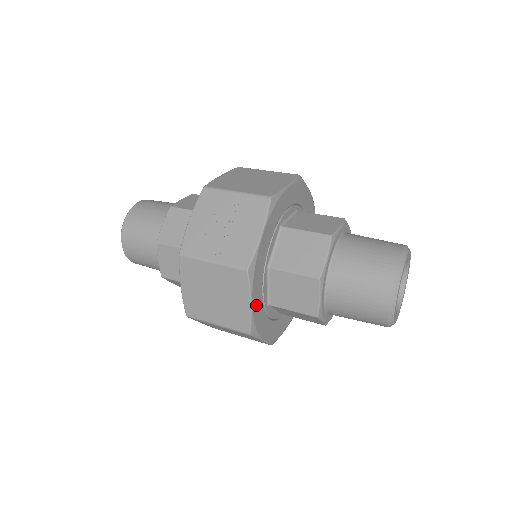
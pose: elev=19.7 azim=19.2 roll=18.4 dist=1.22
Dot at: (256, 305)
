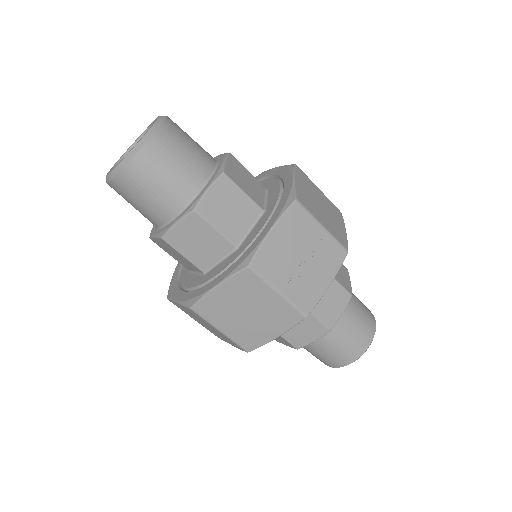
Dot at: occluded
